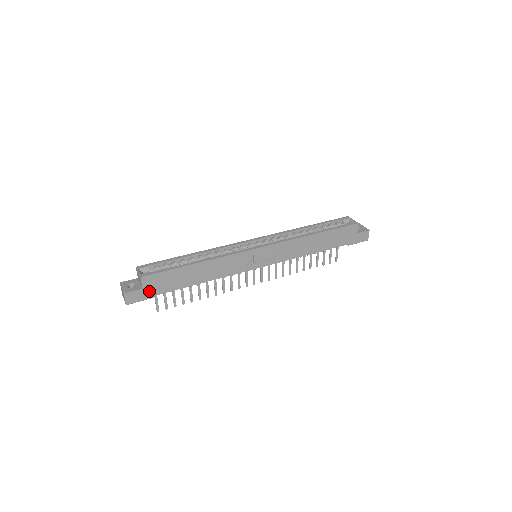
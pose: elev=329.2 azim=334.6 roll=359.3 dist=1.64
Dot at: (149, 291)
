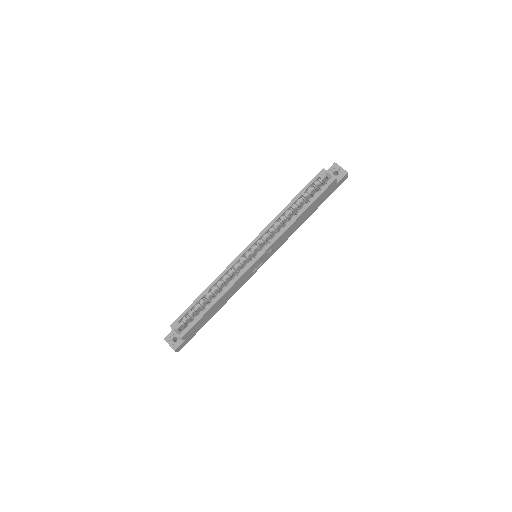
Dot at: (190, 337)
